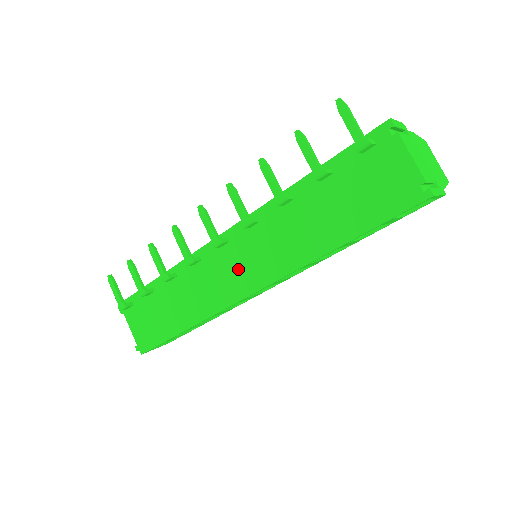
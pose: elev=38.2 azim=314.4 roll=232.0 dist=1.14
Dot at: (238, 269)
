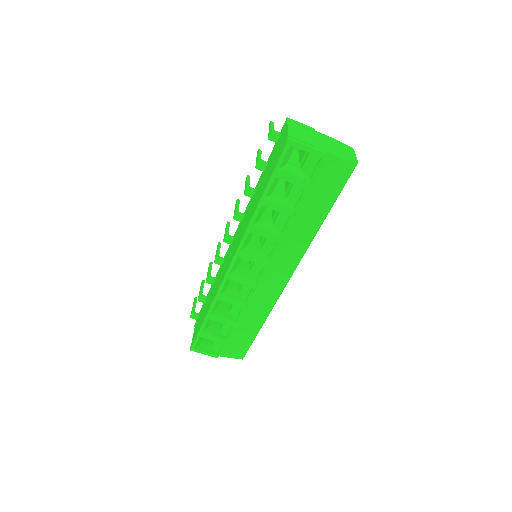
Dot at: (231, 252)
